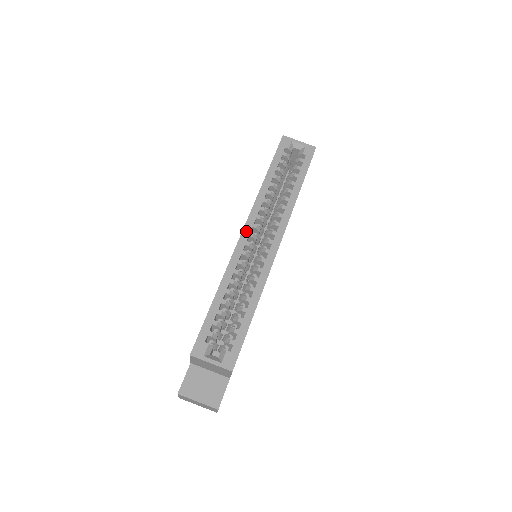
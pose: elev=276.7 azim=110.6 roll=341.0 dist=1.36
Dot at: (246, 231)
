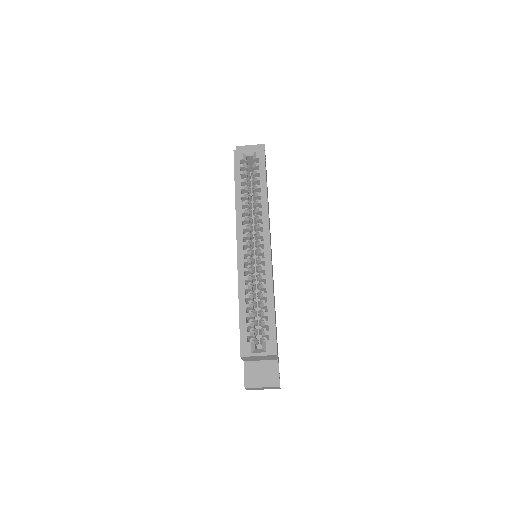
Dot at: (239, 243)
